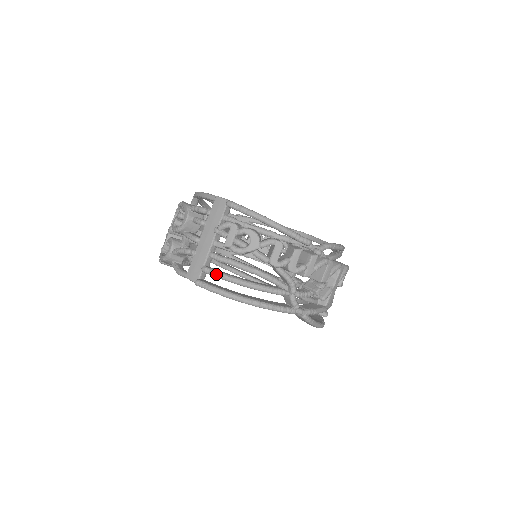
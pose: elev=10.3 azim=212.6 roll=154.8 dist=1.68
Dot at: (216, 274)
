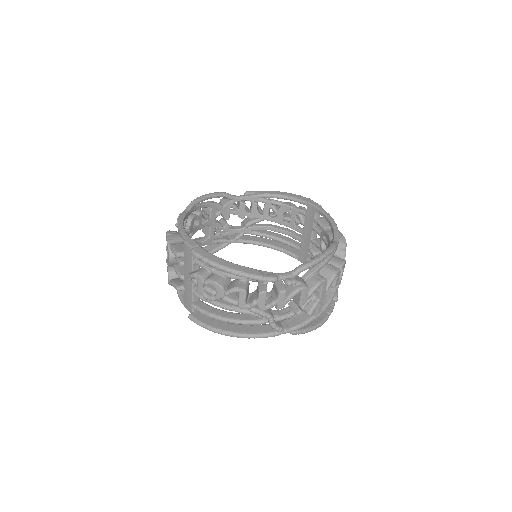
Dot at: (201, 312)
